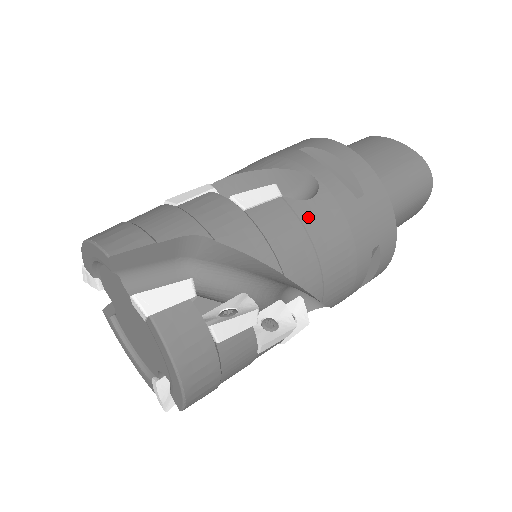
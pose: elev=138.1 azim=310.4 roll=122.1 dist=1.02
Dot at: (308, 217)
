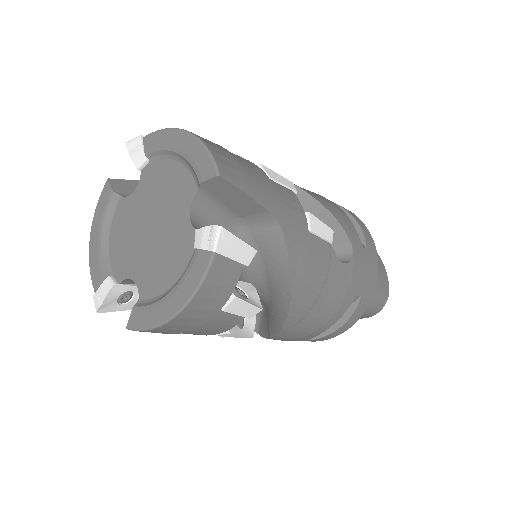
Dot at: occluded
